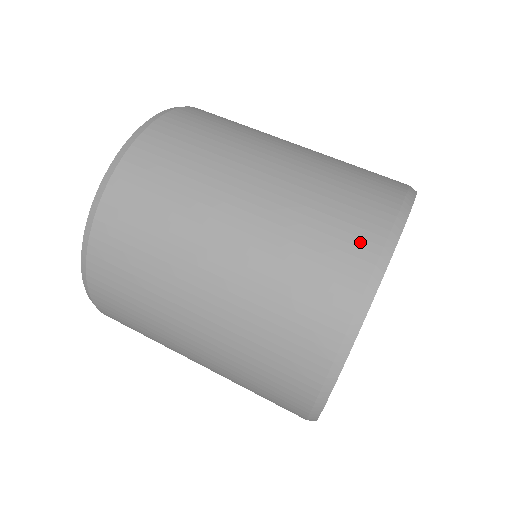
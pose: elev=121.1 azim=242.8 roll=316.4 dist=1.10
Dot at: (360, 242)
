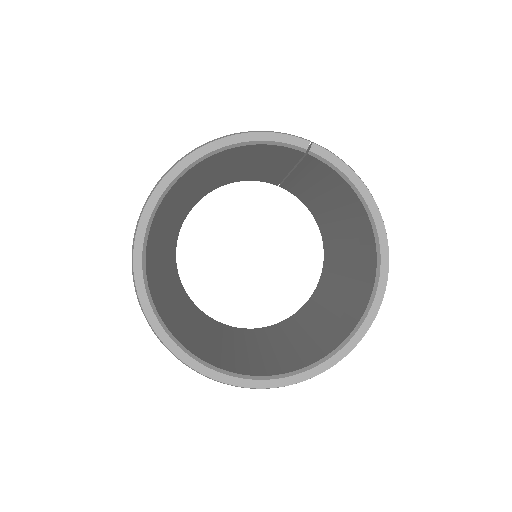
Dot at: occluded
